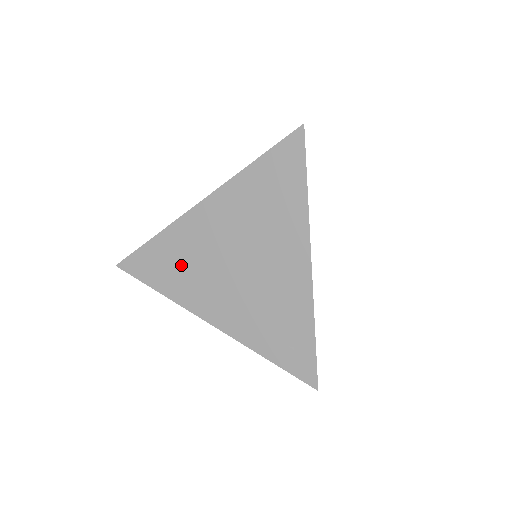
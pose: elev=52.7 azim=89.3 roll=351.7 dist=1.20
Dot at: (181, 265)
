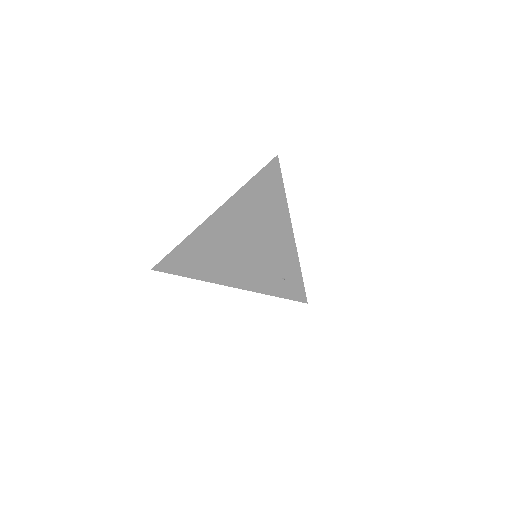
Dot at: (200, 252)
